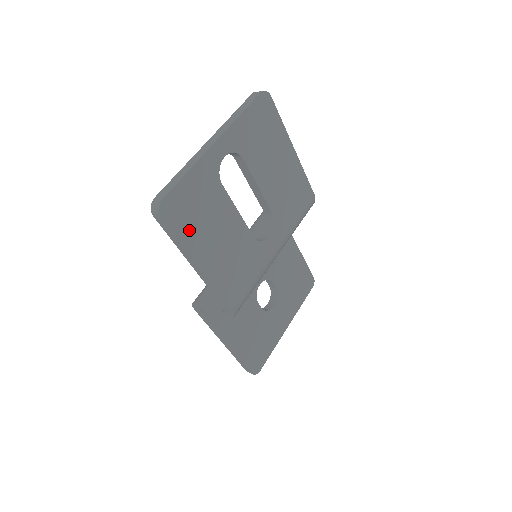
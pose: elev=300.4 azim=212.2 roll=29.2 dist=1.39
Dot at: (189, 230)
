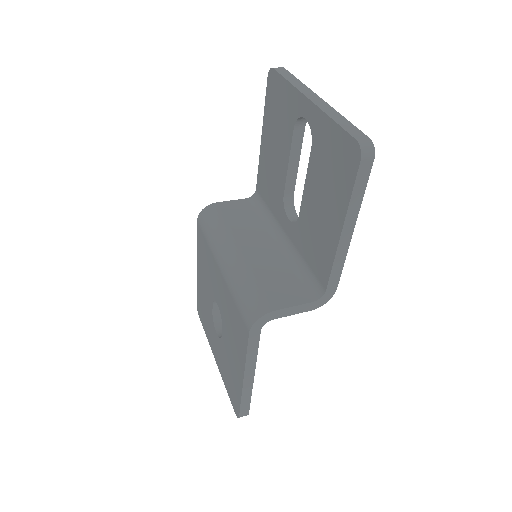
Dot at: occluded
